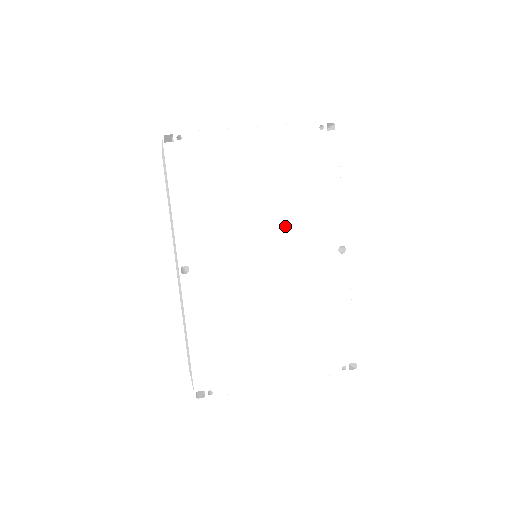
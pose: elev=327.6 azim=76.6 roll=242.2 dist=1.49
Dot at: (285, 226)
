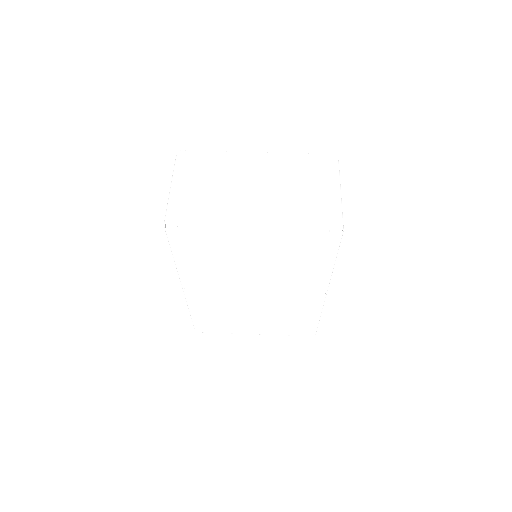
Dot at: (274, 279)
